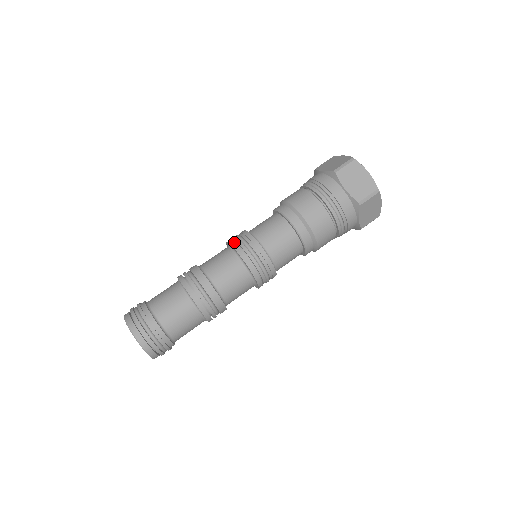
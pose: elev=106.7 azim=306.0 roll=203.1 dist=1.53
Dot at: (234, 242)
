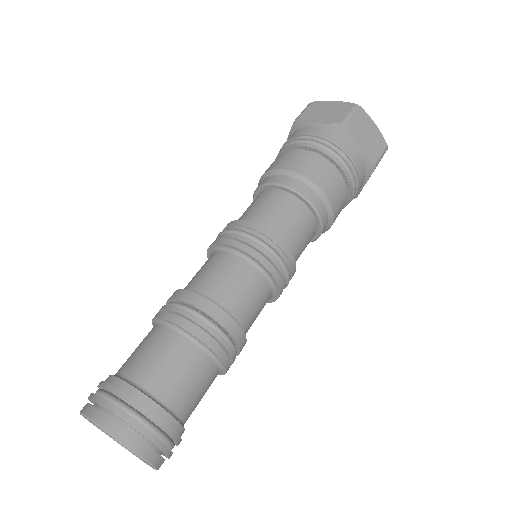
Dot at: occluded
